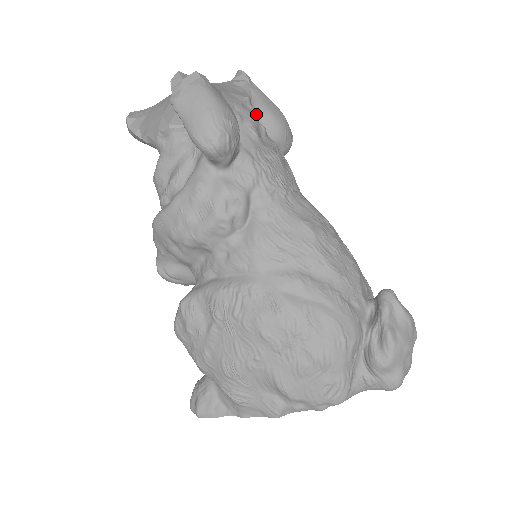
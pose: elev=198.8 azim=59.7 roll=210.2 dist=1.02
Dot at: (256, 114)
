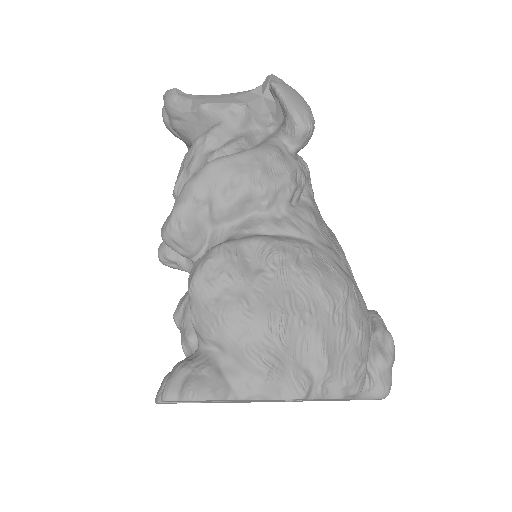
Dot at: occluded
